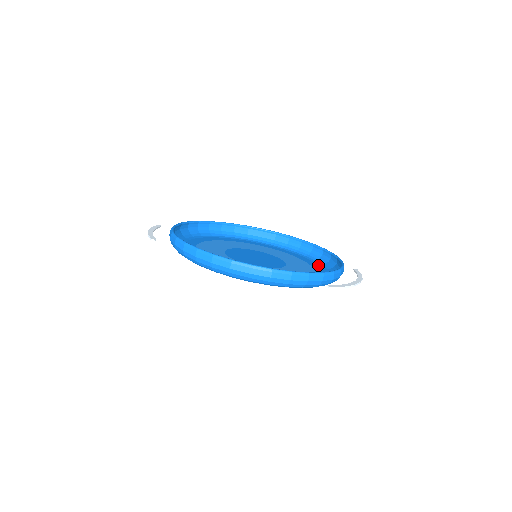
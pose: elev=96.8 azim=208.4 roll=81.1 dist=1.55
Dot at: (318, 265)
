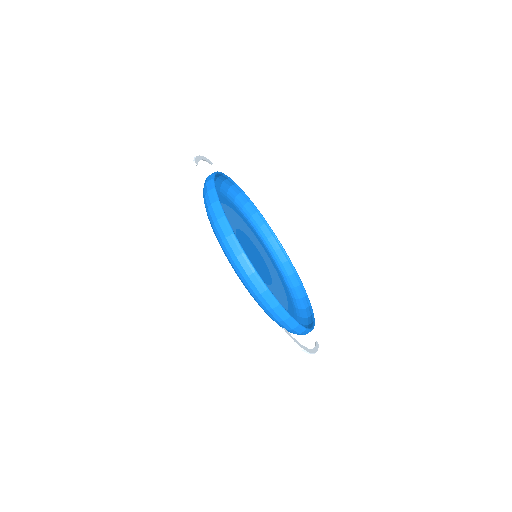
Dot at: (294, 312)
